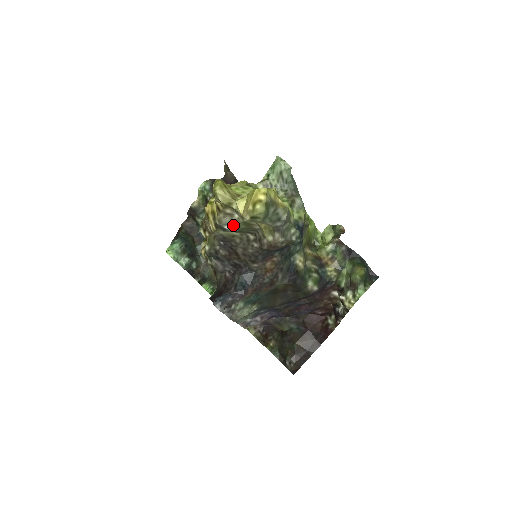
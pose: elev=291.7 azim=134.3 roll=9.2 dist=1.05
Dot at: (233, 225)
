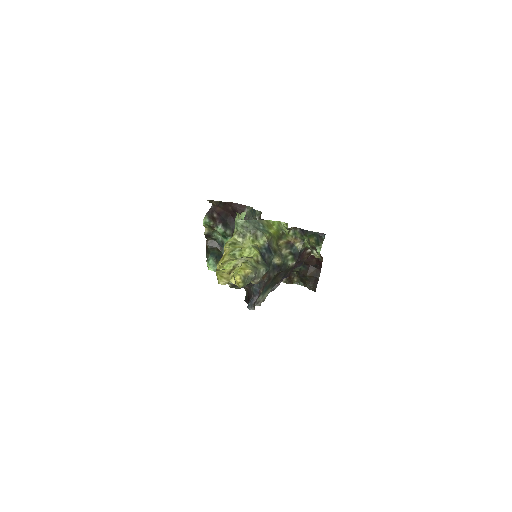
Dot at: occluded
